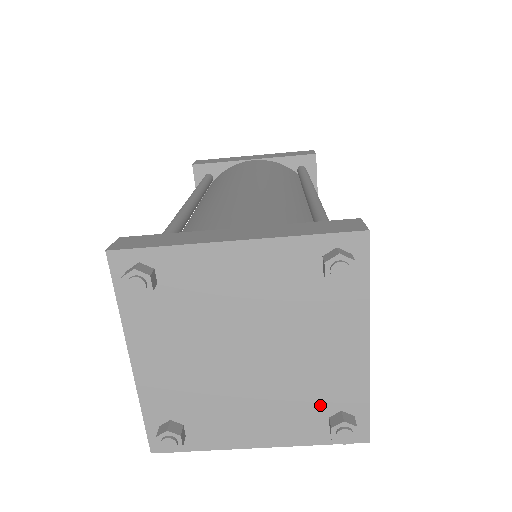
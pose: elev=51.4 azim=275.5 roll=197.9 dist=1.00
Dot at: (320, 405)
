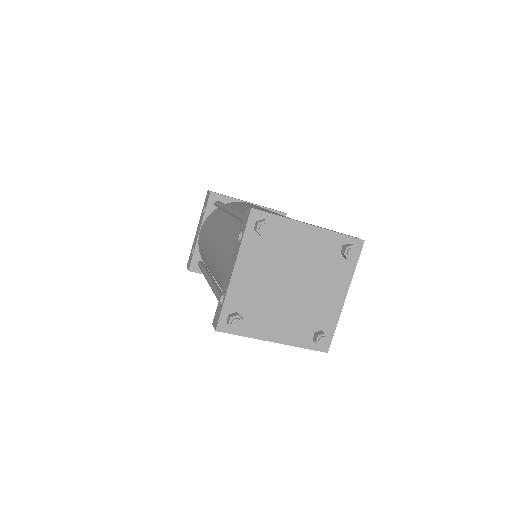
Dot at: (313, 324)
